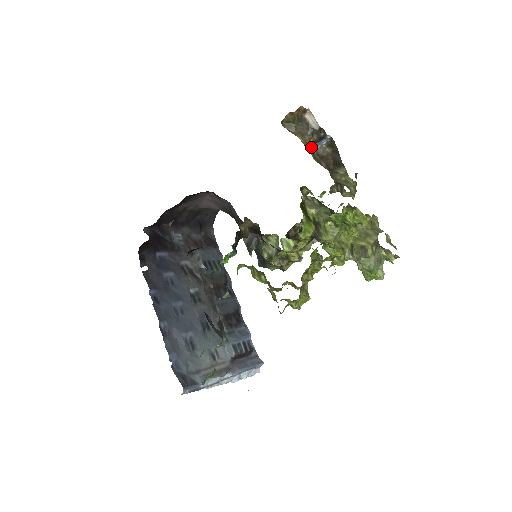
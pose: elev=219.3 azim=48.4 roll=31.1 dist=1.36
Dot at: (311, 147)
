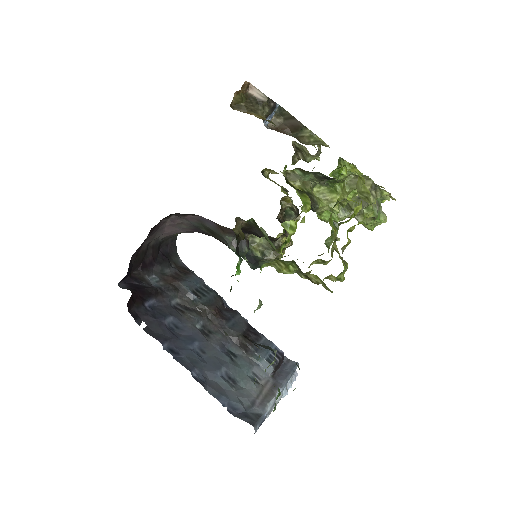
Dot at: occluded
